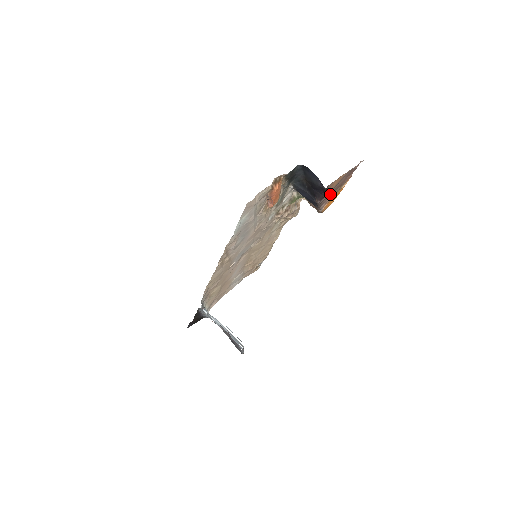
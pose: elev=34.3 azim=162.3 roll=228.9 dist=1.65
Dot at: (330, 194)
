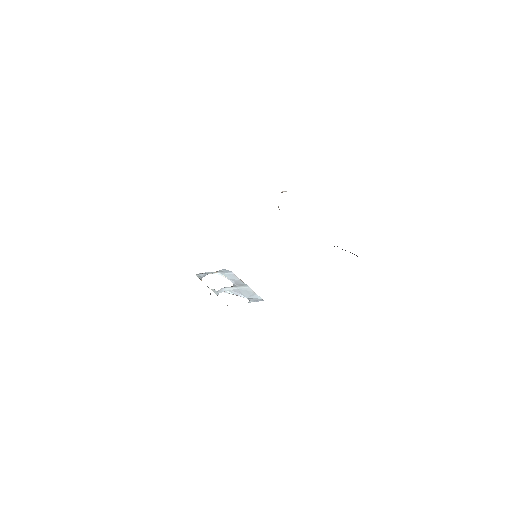
Dot at: occluded
